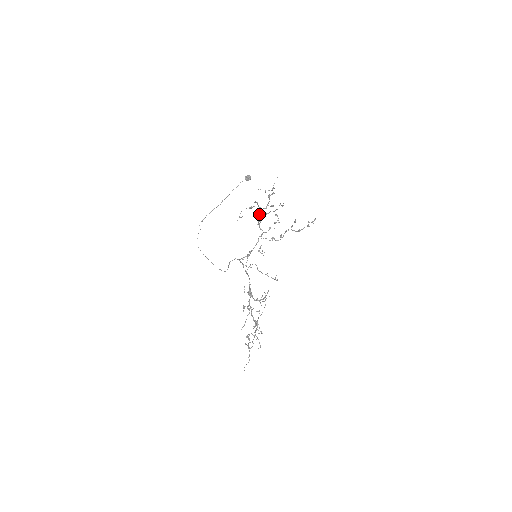
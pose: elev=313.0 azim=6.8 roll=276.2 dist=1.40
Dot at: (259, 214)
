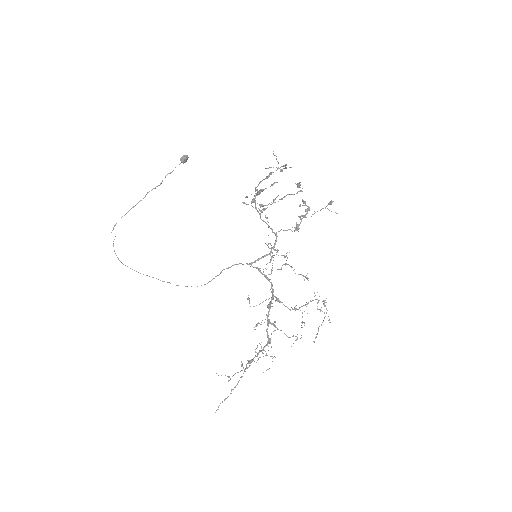
Dot at: (253, 201)
